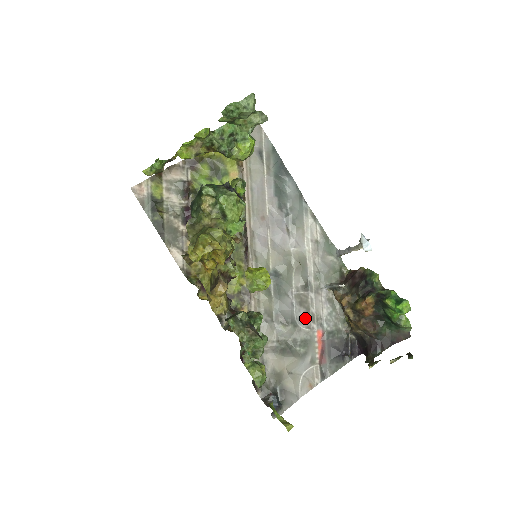
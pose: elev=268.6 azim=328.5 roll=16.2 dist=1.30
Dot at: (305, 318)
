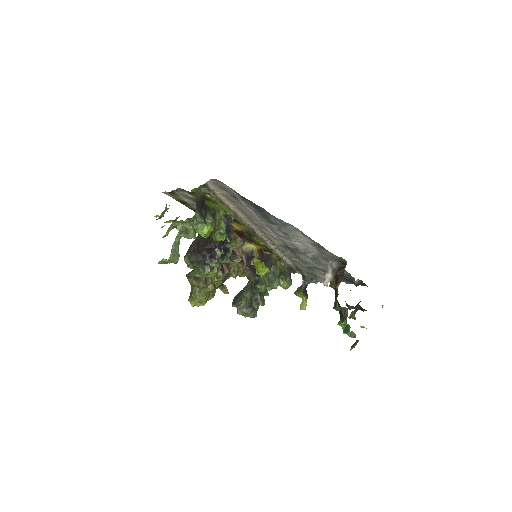
Dot at: (319, 264)
